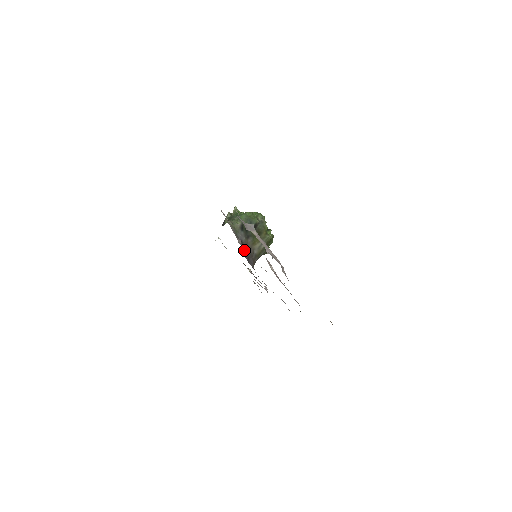
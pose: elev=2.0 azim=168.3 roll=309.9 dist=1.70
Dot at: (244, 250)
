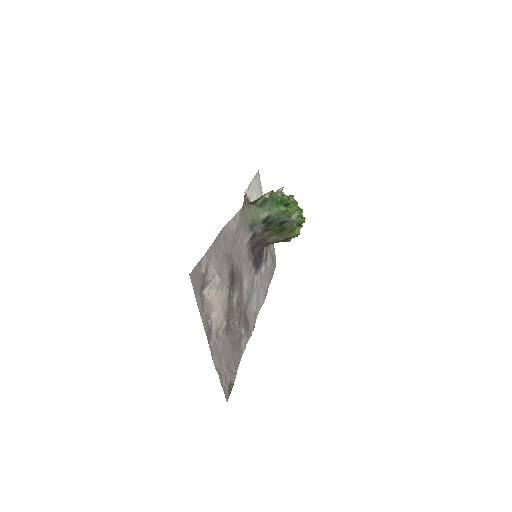
Dot at: (253, 241)
